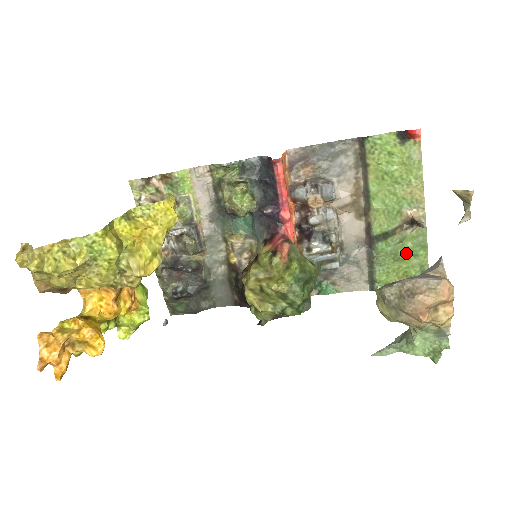
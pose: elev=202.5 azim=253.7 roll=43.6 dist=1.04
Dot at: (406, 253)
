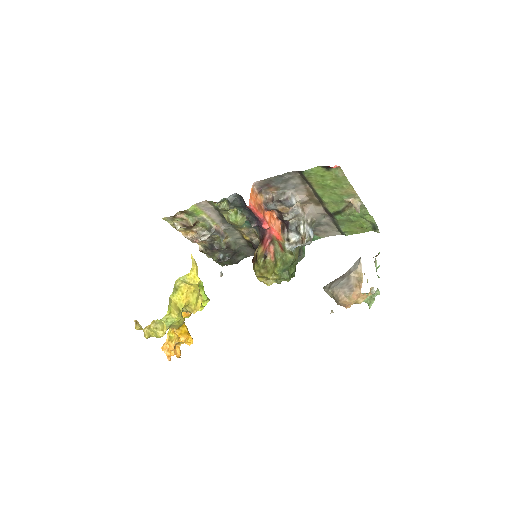
Dot at: (357, 218)
